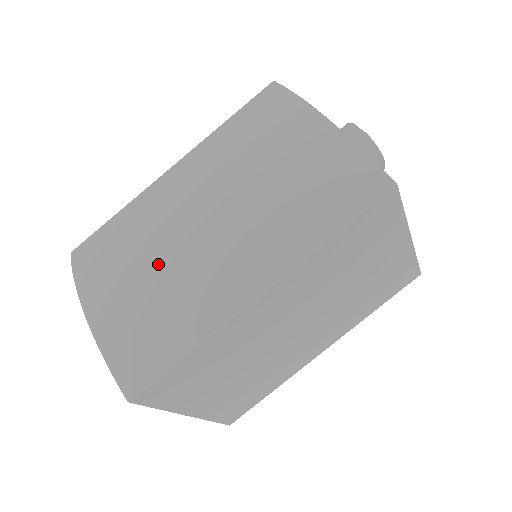
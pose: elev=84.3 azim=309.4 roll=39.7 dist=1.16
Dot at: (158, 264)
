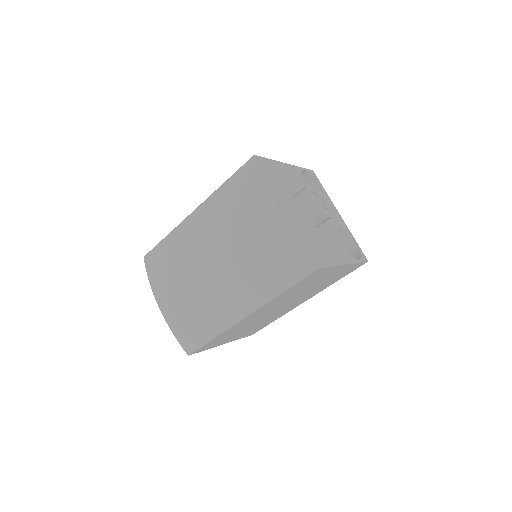
Dot at: (193, 288)
